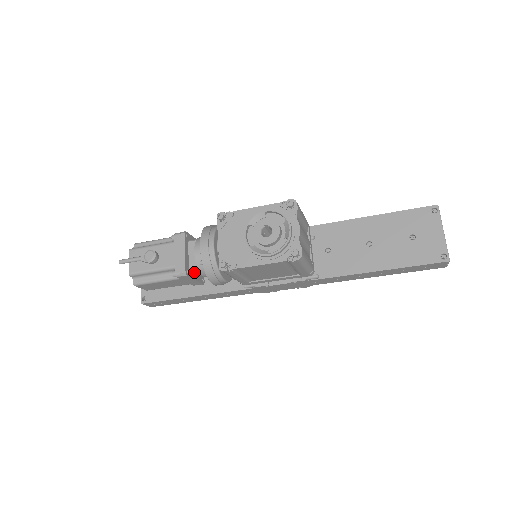
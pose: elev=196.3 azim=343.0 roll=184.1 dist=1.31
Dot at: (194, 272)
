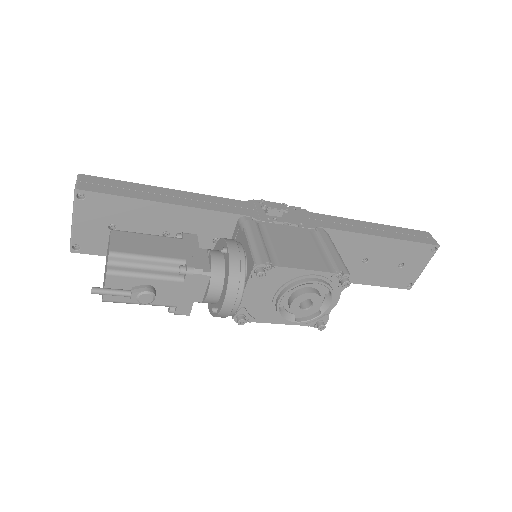
Dot at: occluded
